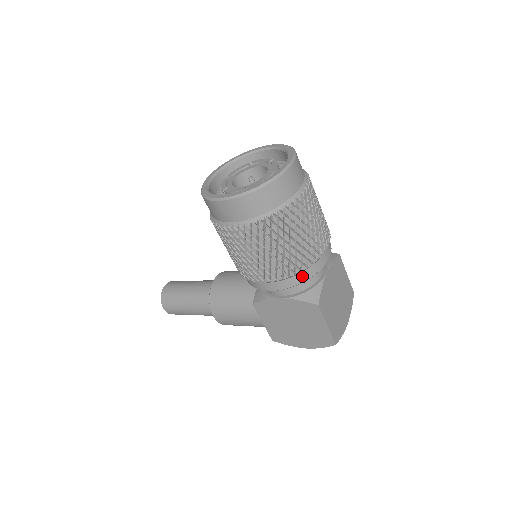
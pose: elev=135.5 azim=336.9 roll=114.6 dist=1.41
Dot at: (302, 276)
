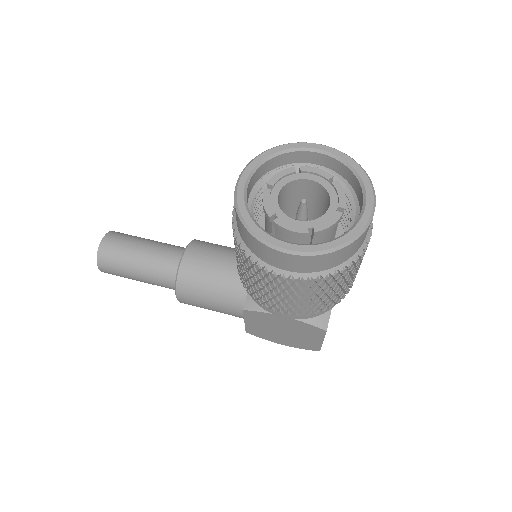
Dot at: occluded
